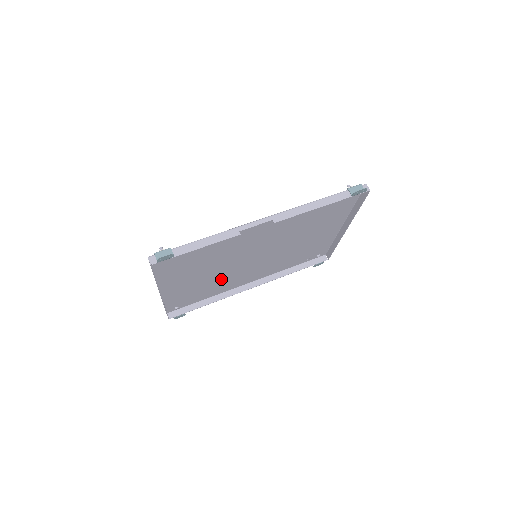
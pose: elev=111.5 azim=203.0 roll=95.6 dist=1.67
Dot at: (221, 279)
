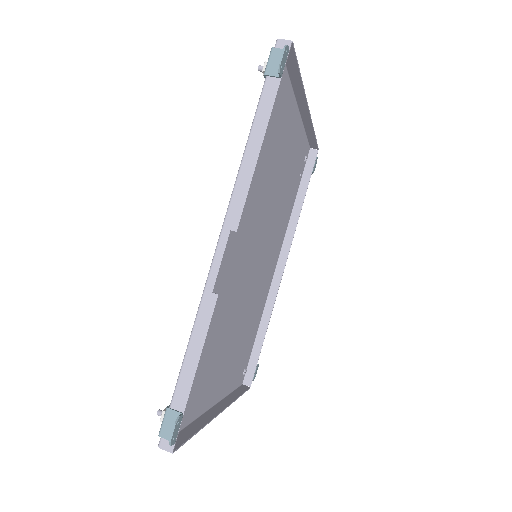
Dot at: (250, 309)
